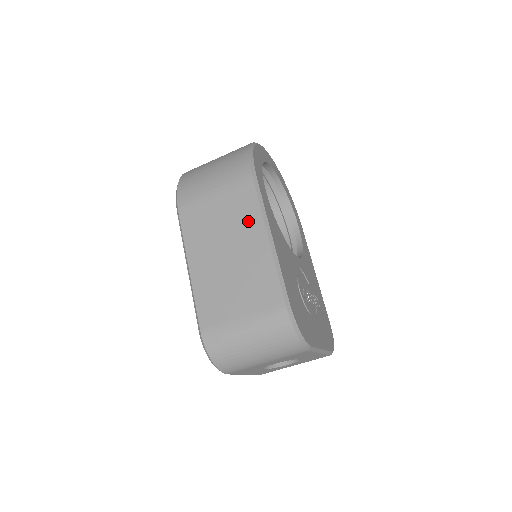
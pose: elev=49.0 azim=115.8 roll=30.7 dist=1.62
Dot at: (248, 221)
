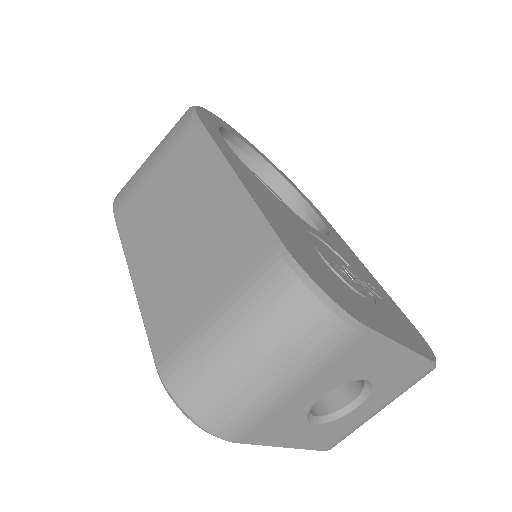
Dot at: (196, 171)
